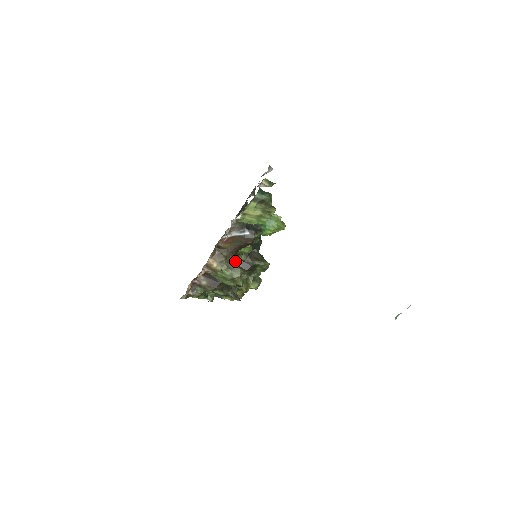
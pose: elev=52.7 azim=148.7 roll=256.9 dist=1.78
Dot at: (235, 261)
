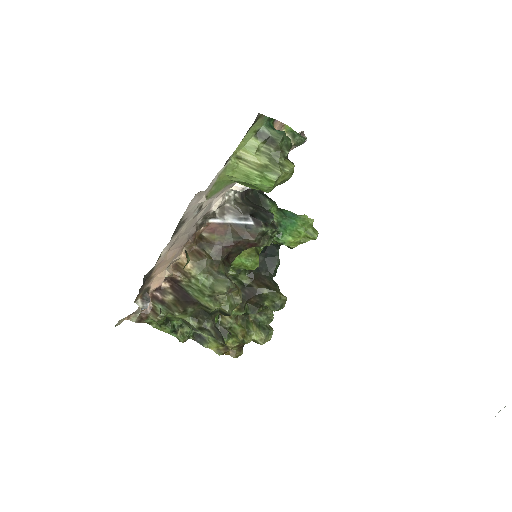
Dot at: (224, 268)
